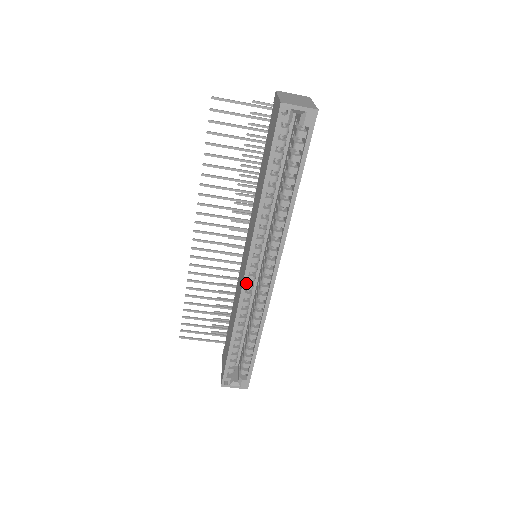
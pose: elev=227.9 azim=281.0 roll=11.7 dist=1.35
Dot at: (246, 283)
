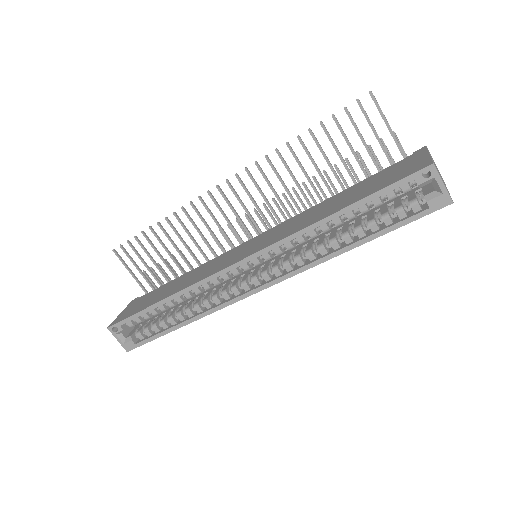
Dot at: (227, 271)
